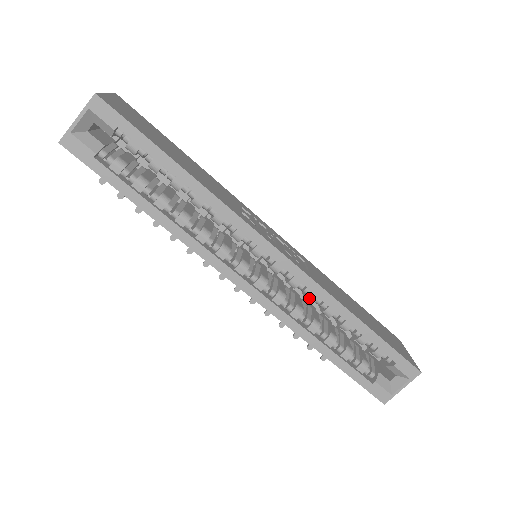
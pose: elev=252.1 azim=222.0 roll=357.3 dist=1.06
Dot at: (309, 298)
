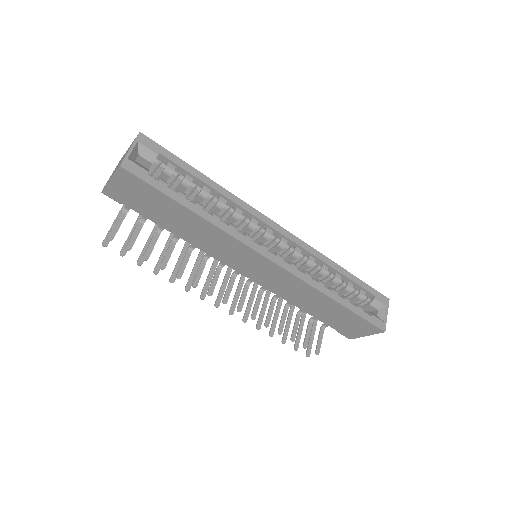
Dot at: (310, 261)
